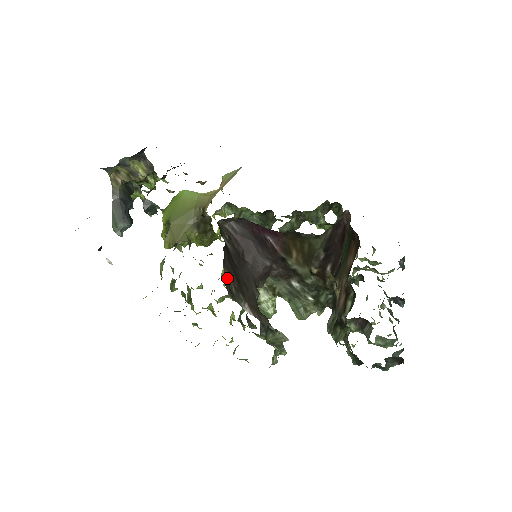
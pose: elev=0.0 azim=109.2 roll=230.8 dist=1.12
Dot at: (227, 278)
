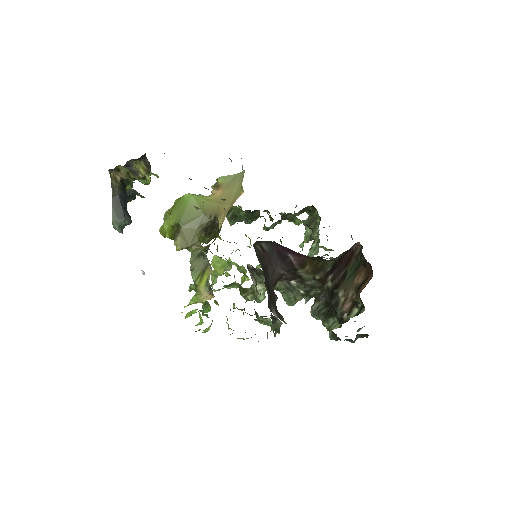
Dot at: occluded
